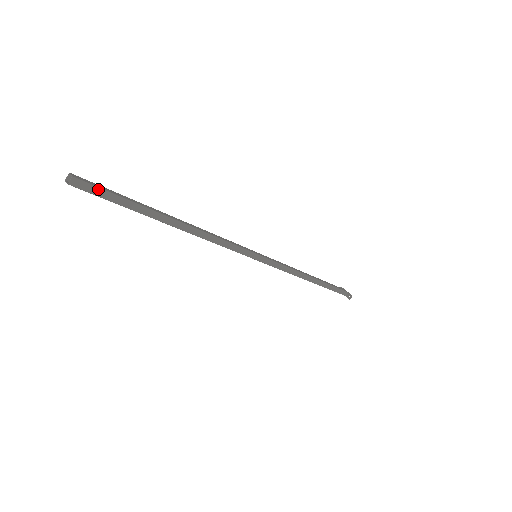
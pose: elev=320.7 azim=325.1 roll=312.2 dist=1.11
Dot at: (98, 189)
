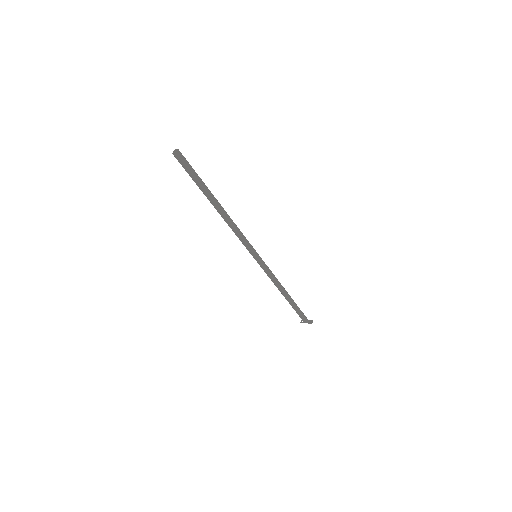
Dot at: (188, 163)
